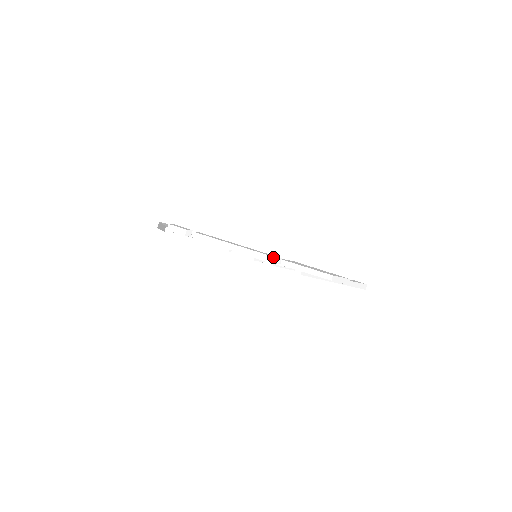
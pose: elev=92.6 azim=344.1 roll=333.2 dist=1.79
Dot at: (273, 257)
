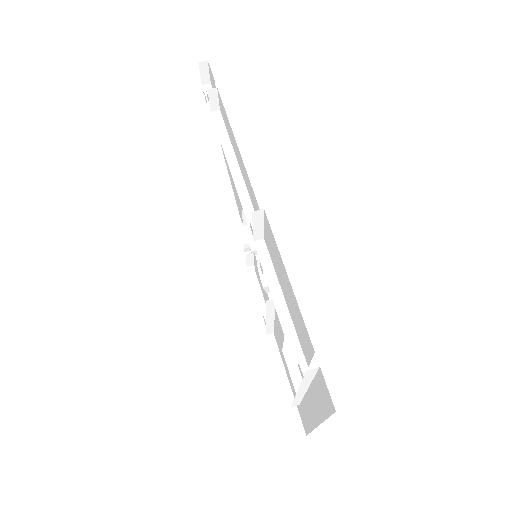
Dot at: occluded
